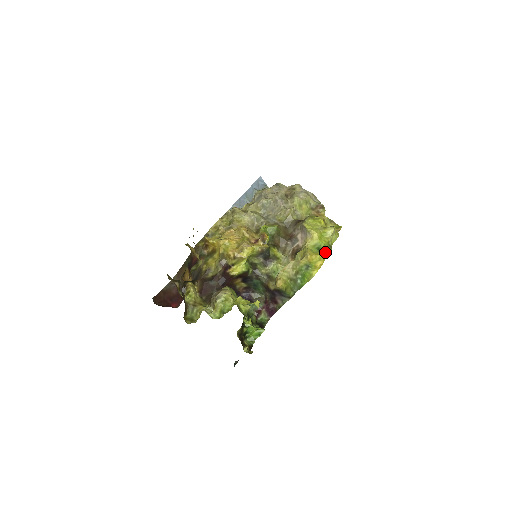
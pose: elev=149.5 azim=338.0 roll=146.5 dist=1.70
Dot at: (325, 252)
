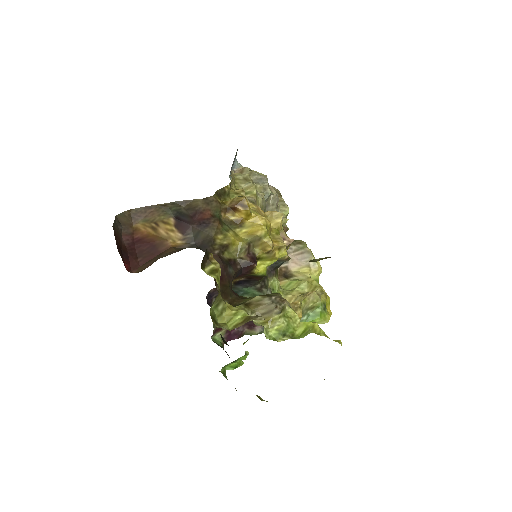
Dot at: occluded
